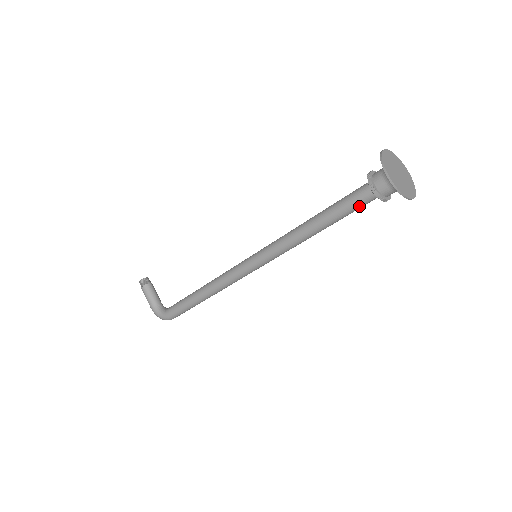
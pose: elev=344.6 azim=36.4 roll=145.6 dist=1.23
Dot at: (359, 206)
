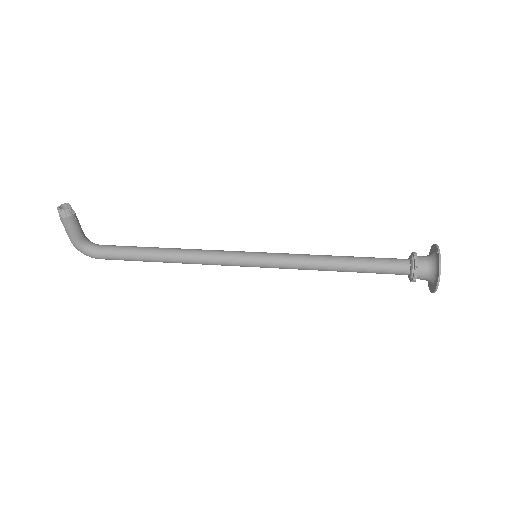
Dot at: occluded
